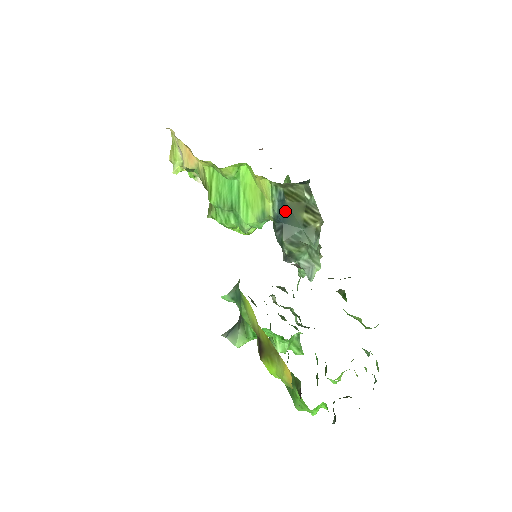
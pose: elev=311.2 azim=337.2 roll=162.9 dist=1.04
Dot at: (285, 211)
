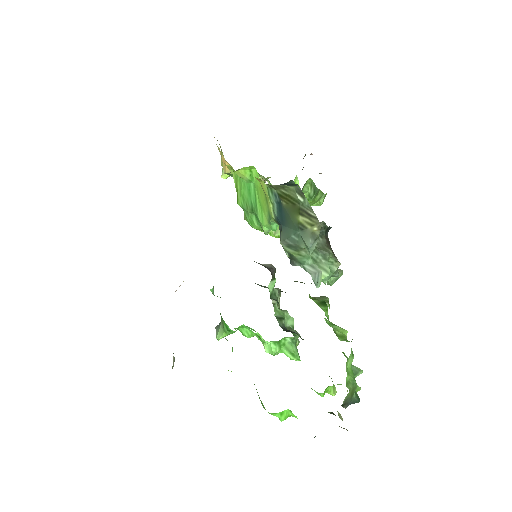
Dot at: (283, 213)
